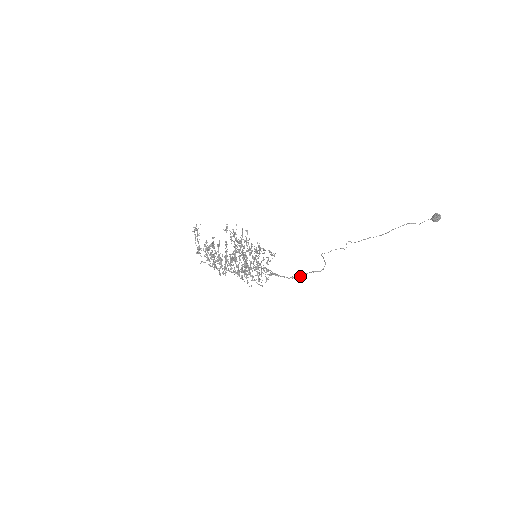
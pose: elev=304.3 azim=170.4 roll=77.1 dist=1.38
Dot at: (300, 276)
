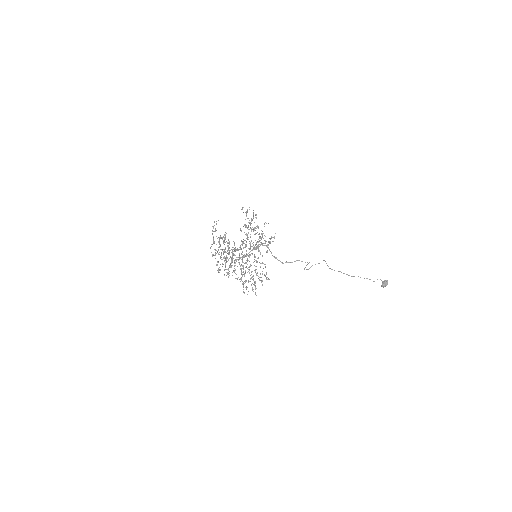
Dot at: (292, 262)
